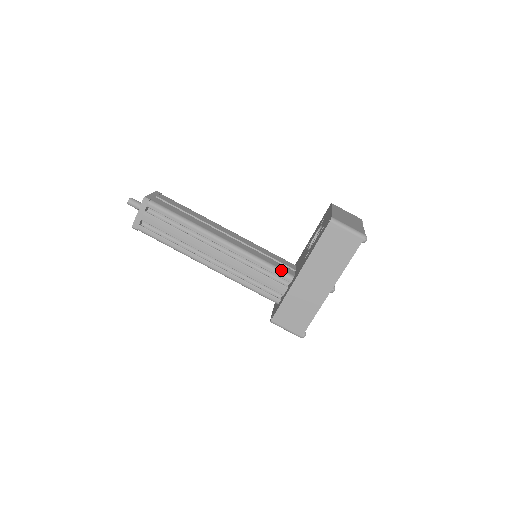
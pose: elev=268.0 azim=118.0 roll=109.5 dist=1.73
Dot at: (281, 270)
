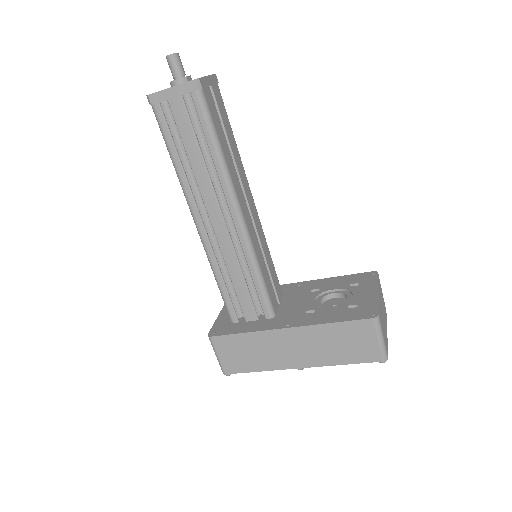
Dot at: (269, 299)
